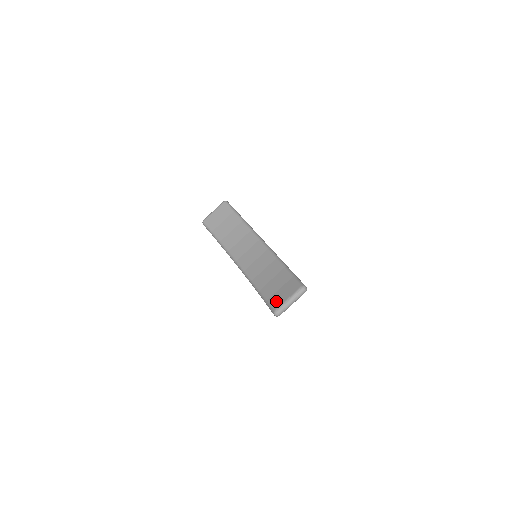
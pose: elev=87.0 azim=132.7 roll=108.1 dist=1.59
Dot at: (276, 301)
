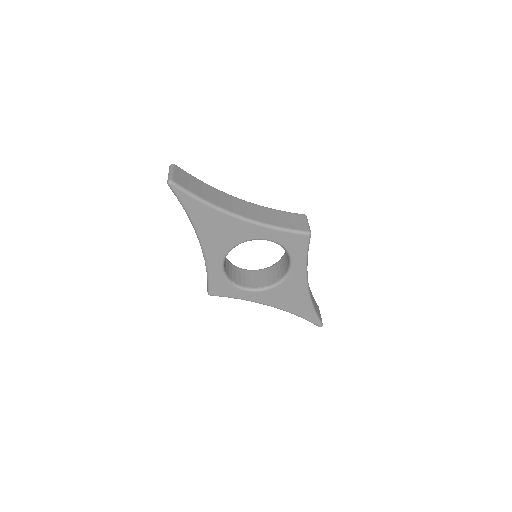
Dot at: occluded
